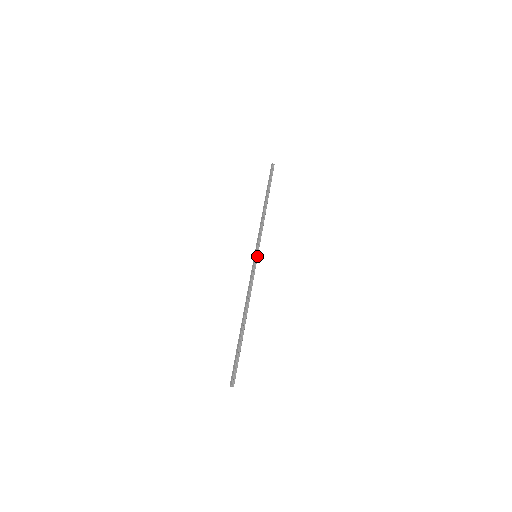
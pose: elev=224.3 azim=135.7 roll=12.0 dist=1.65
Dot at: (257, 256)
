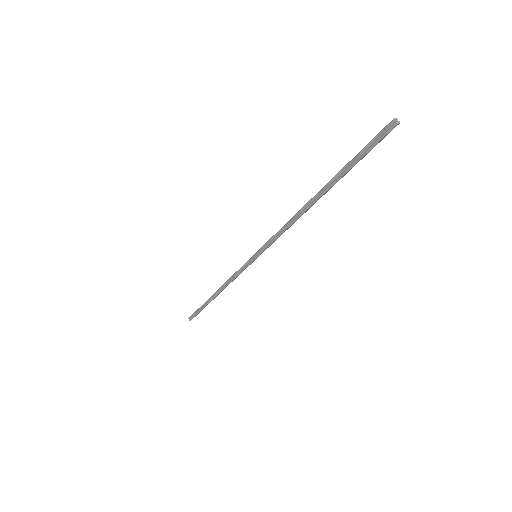
Dot at: (258, 255)
